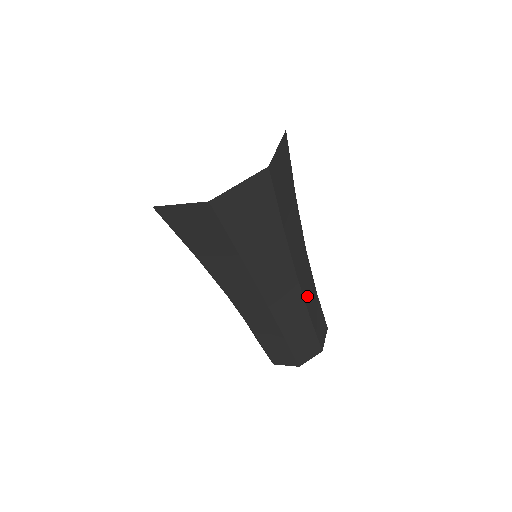
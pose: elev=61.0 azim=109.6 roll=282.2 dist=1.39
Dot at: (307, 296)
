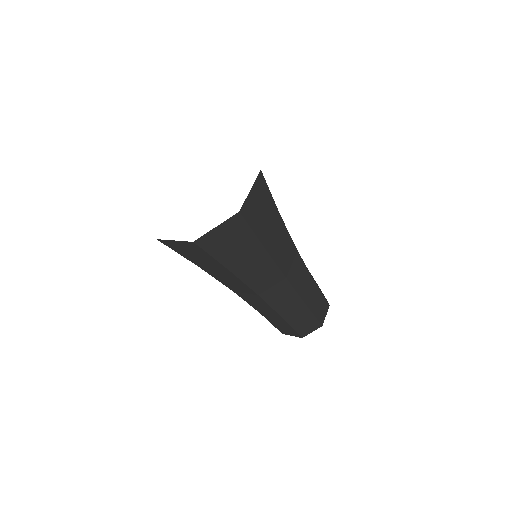
Dot at: occluded
